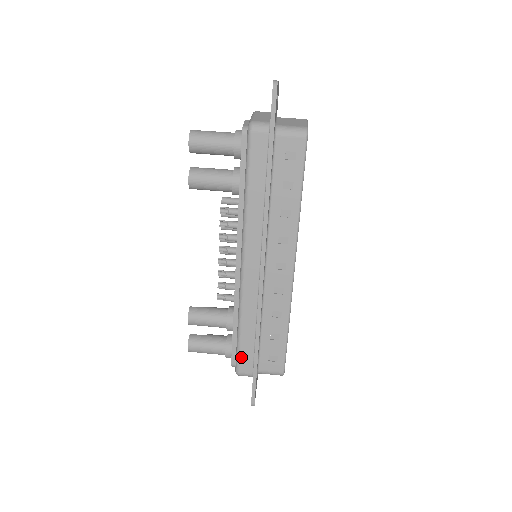
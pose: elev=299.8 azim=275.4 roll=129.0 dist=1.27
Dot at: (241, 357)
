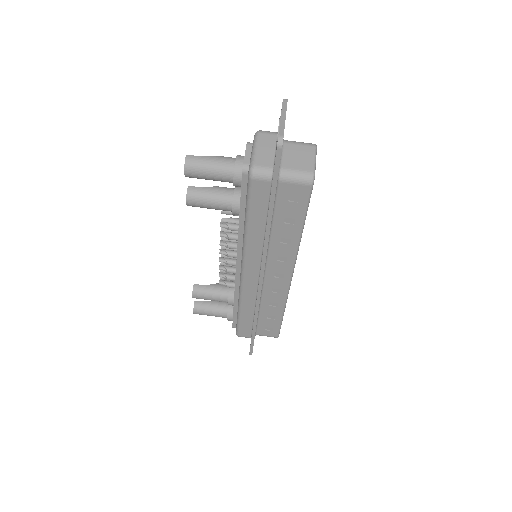
Dot at: (241, 328)
